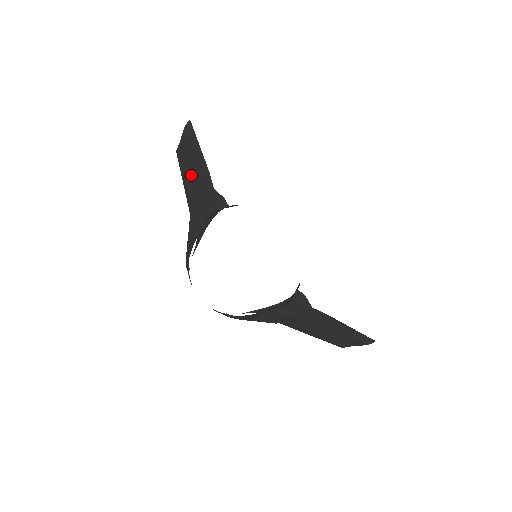
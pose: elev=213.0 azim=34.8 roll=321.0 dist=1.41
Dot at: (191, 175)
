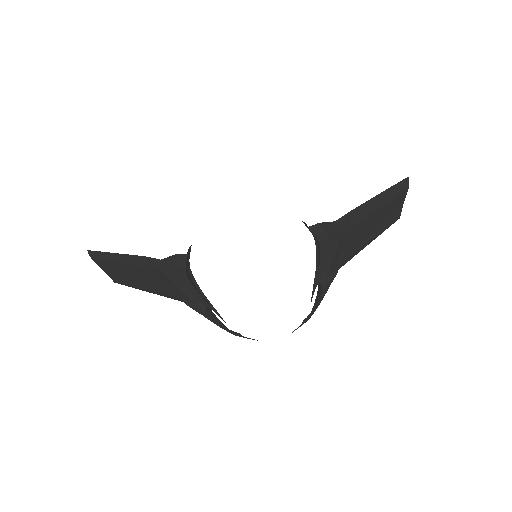
Dot at: (141, 278)
